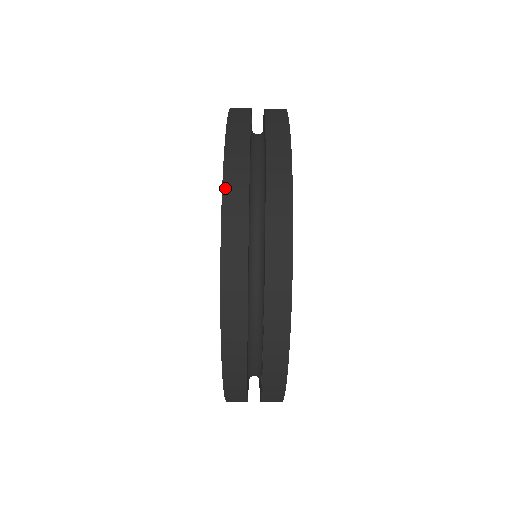
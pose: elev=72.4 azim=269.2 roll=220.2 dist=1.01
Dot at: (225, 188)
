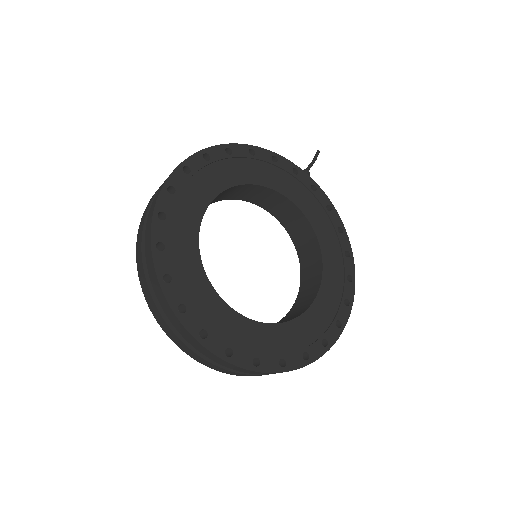
Dot at: (211, 368)
